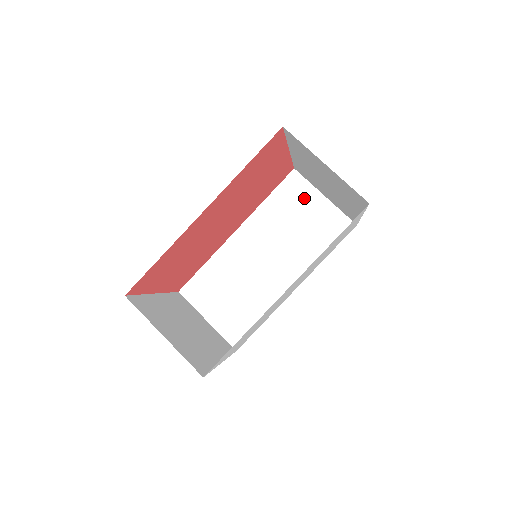
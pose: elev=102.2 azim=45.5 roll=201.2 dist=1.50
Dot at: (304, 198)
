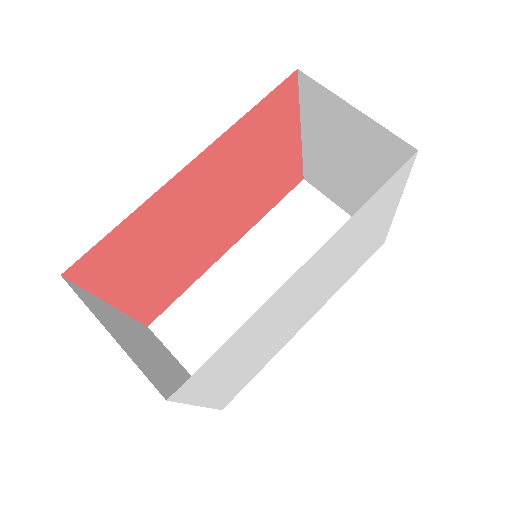
Dot at: (316, 211)
